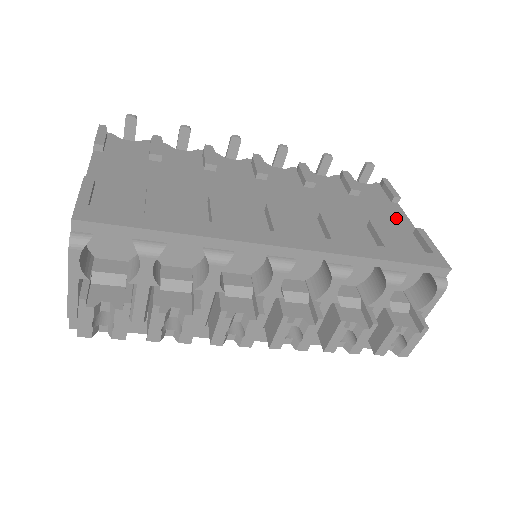
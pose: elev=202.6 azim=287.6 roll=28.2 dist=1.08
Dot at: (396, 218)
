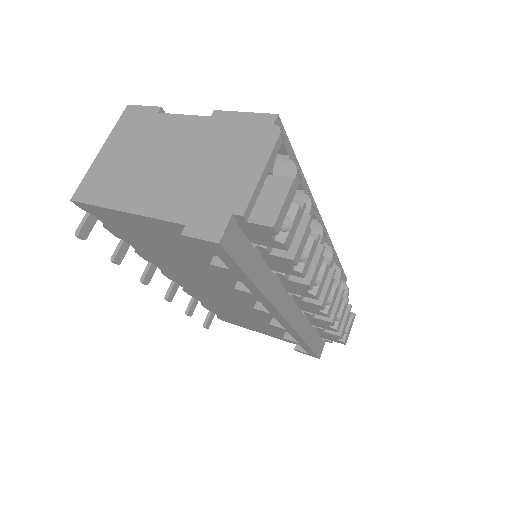
Dot at: occluded
